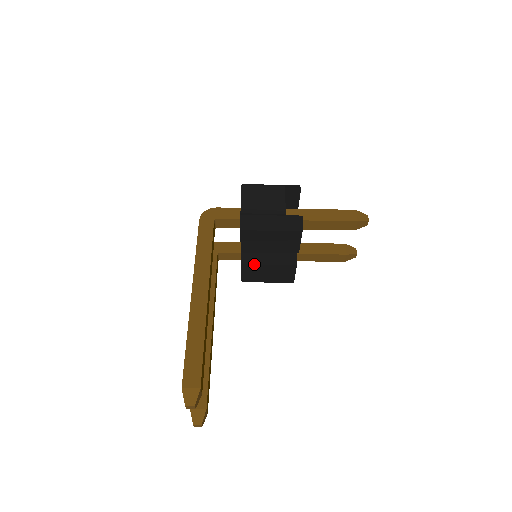
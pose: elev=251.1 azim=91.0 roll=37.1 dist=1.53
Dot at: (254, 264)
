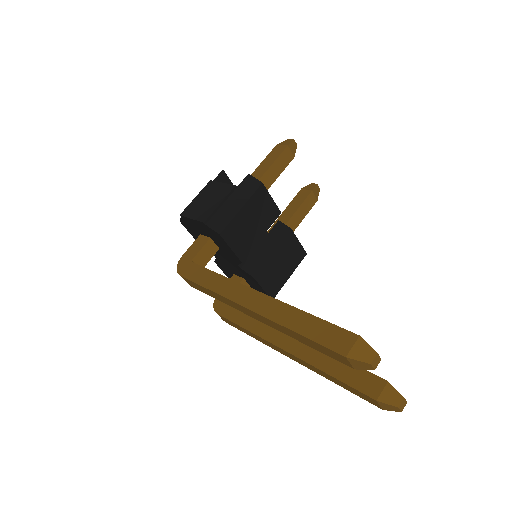
Dot at: (262, 266)
